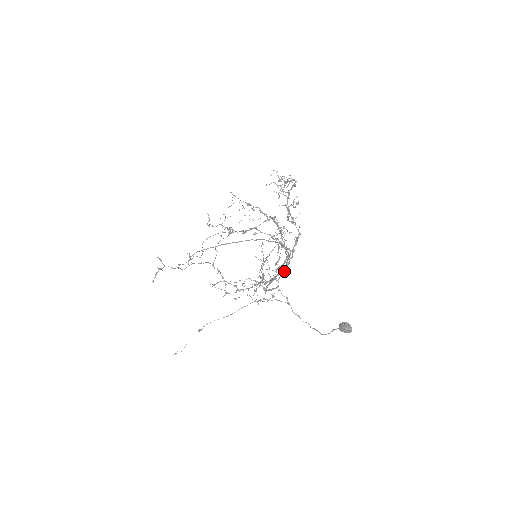
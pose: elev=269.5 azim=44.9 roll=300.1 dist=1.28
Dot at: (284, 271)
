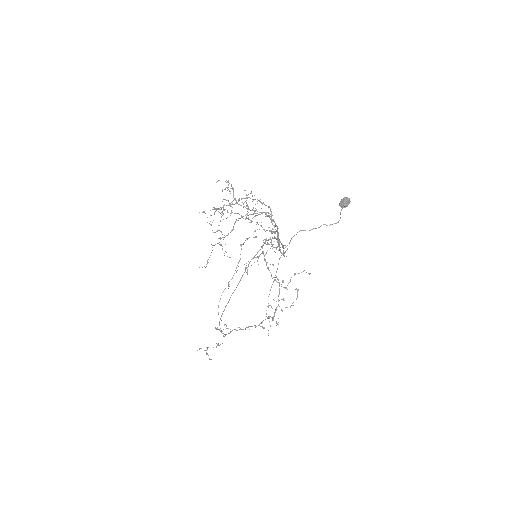
Dot at: (281, 244)
